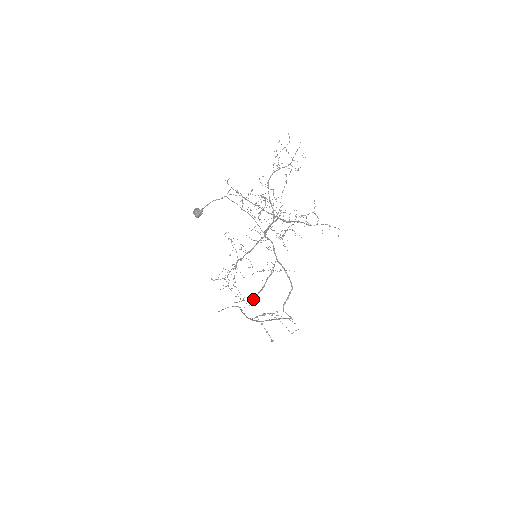
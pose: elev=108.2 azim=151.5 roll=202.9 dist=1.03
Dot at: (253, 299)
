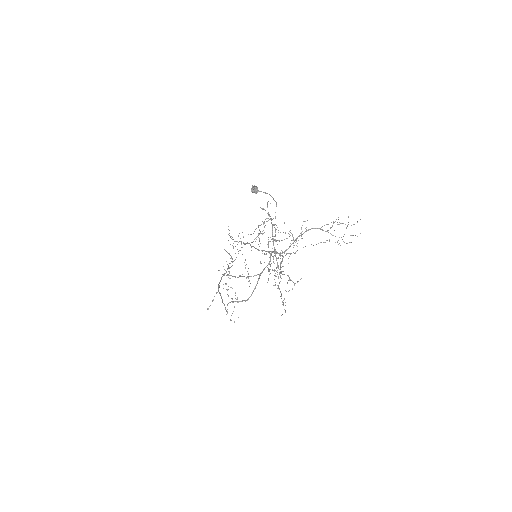
Dot at: (227, 274)
